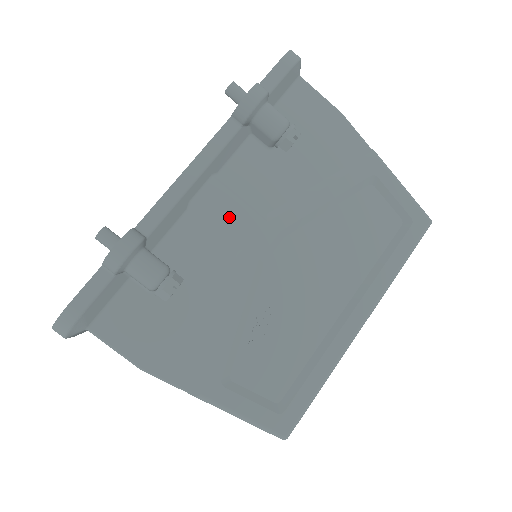
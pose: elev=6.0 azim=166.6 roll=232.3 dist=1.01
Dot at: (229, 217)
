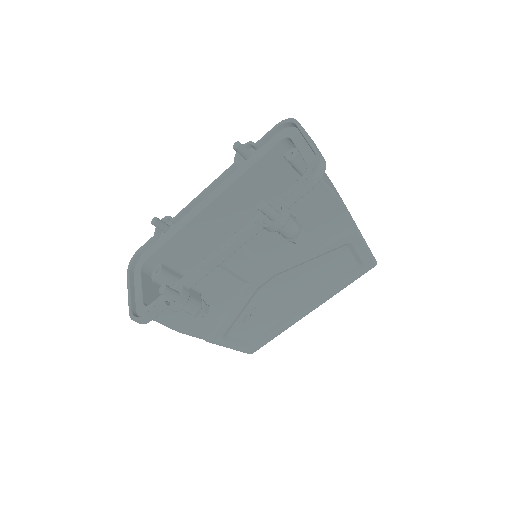
Dot at: (243, 270)
